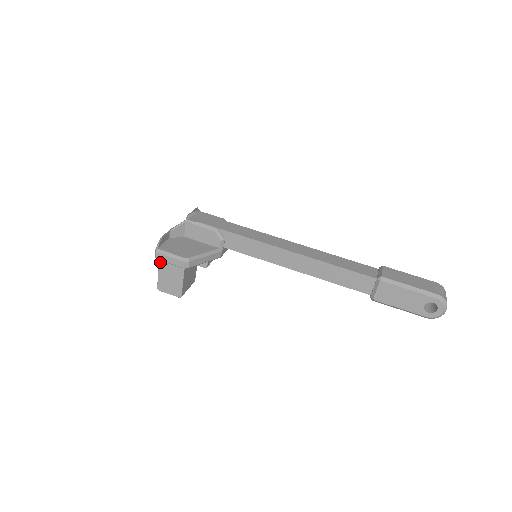
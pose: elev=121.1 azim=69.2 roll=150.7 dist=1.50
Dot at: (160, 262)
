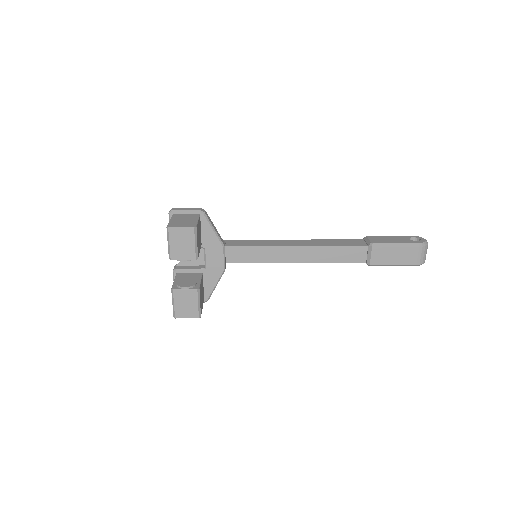
Dot at: (173, 216)
